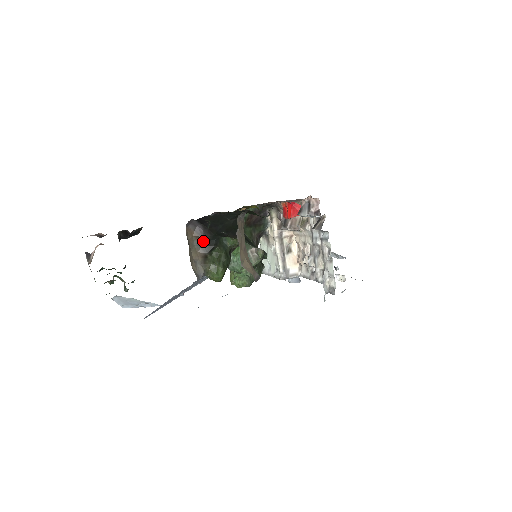
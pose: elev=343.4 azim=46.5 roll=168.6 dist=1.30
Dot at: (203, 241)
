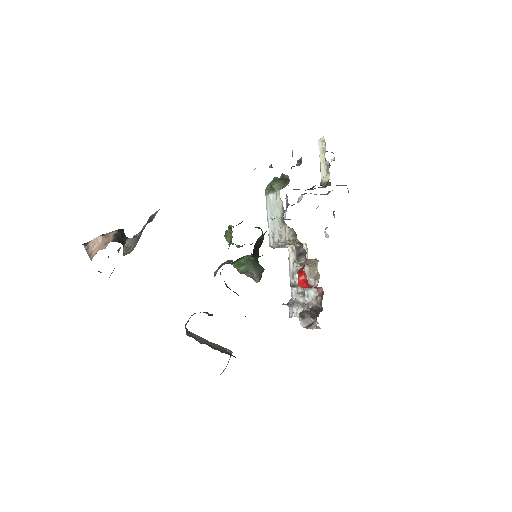
Dot at: occluded
